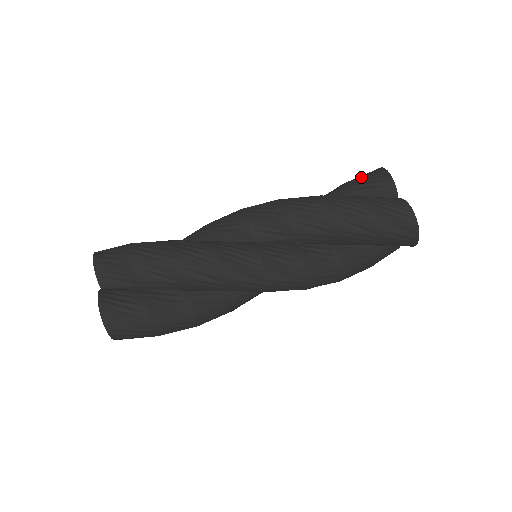
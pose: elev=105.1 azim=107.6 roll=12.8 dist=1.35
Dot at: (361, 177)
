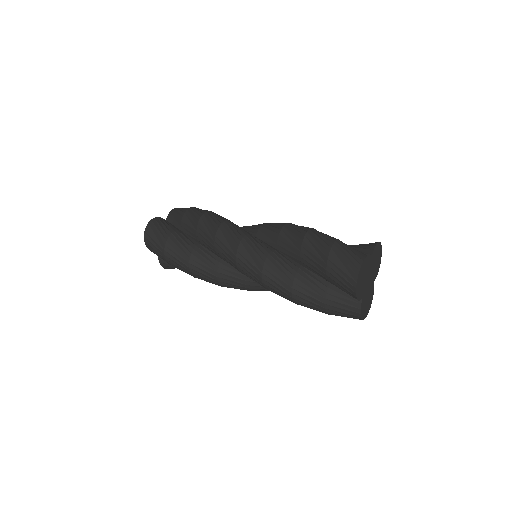
Dot at: occluded
